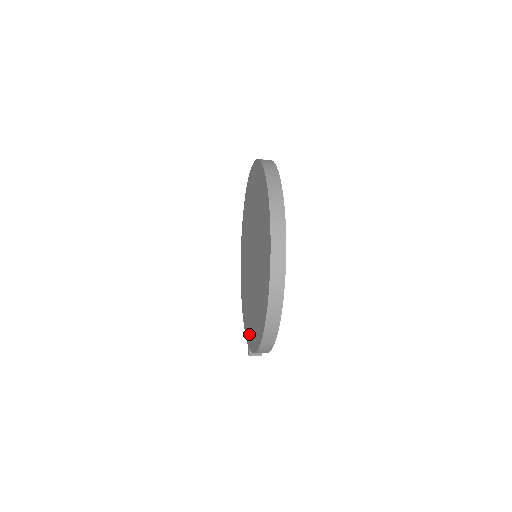
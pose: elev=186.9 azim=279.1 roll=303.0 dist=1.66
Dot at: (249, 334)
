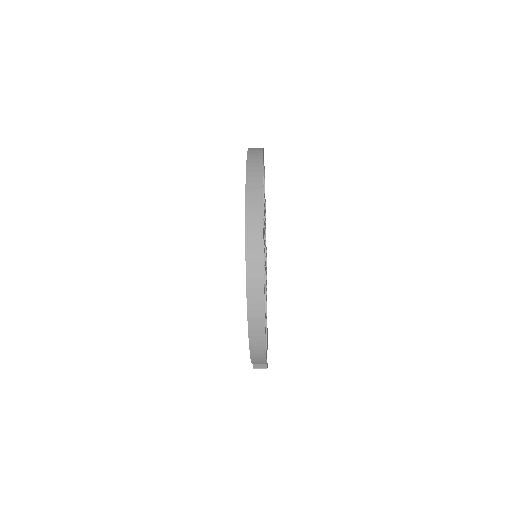
Dot at: occluded
